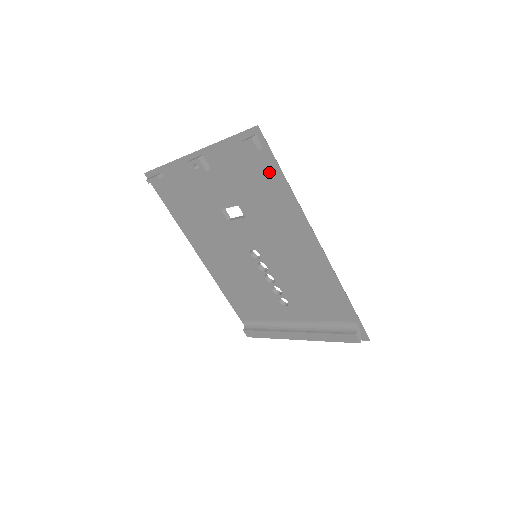
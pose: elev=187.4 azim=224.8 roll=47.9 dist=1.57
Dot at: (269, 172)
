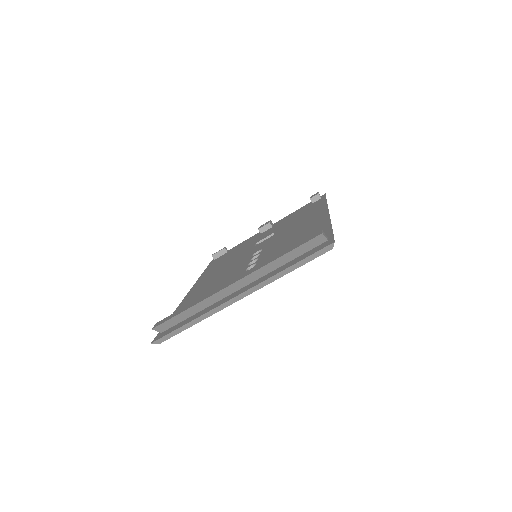
Dot at: (316, 204)
